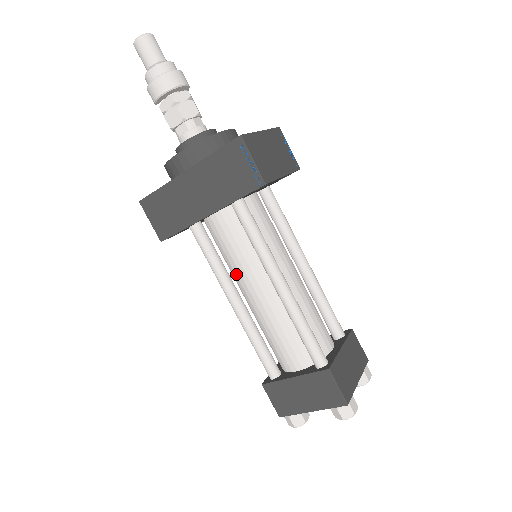
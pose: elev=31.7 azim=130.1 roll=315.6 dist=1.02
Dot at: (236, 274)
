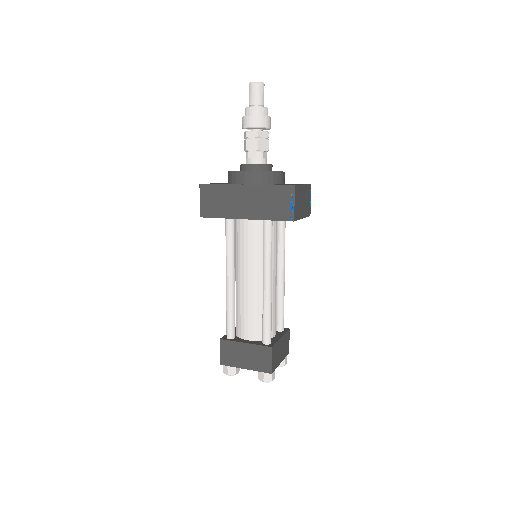
Dot at: (240, 262)
